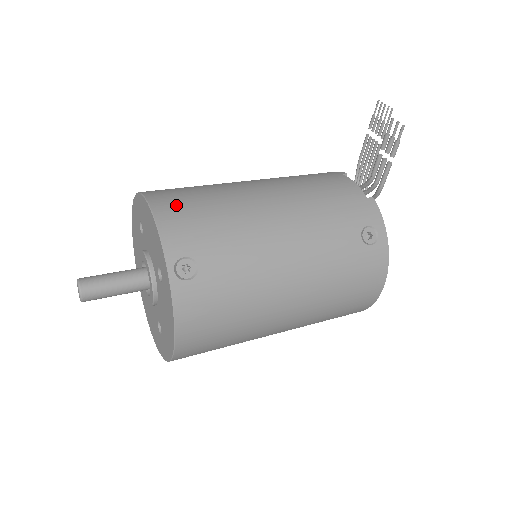
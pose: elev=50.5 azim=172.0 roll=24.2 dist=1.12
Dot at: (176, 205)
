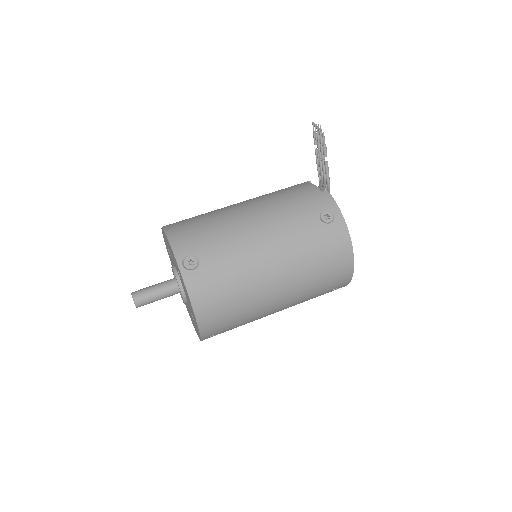
Dot at: (181, 226)
